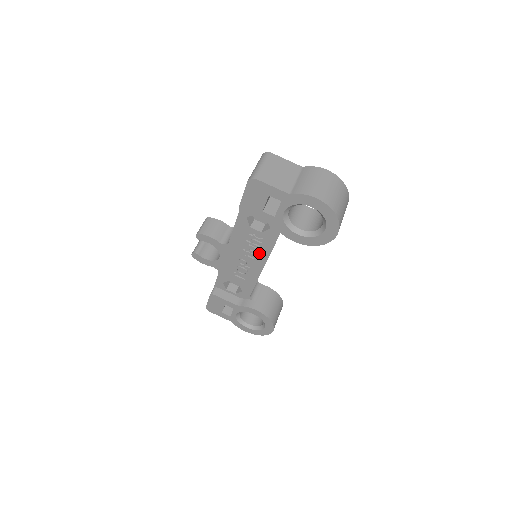
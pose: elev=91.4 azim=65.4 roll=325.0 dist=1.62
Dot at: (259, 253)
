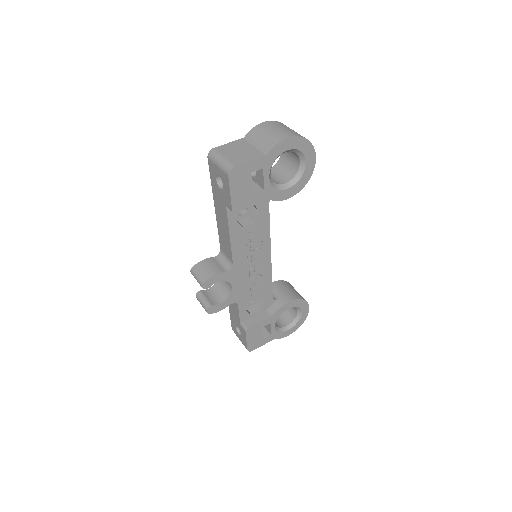
Dot at: (262, 245)
